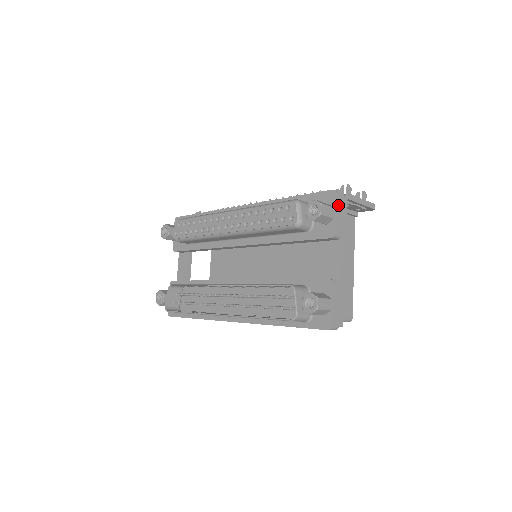
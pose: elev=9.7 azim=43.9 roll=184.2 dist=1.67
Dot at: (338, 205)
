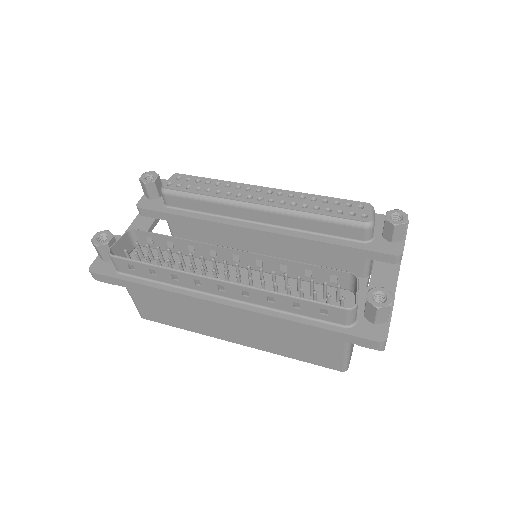
Dot at: occluded
